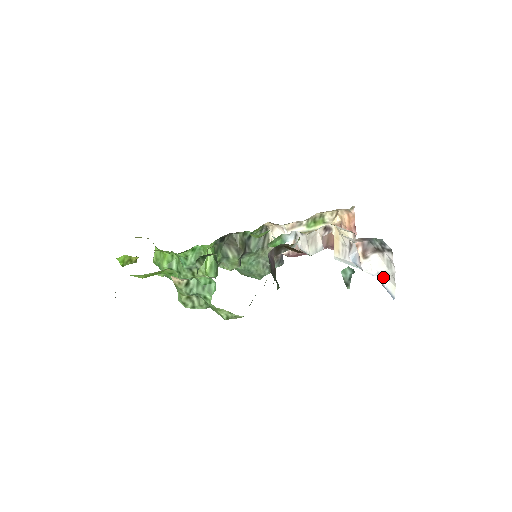
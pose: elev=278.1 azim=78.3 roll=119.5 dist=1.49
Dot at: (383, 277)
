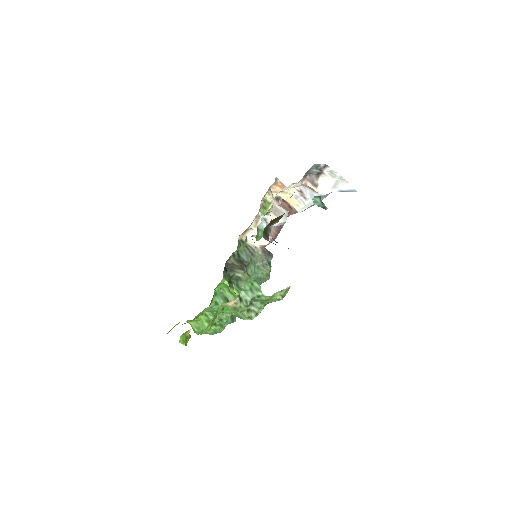
Dot at: (337, 186)
